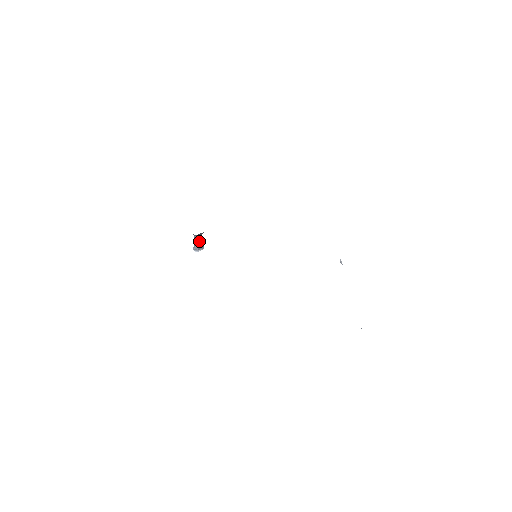
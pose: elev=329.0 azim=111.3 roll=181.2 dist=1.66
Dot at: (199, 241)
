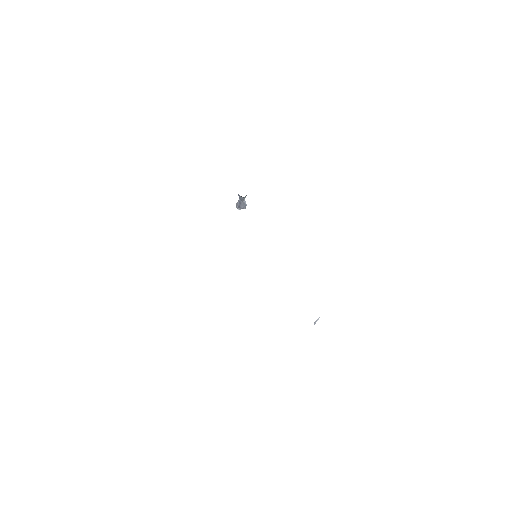
Dot at: (242, 201)
